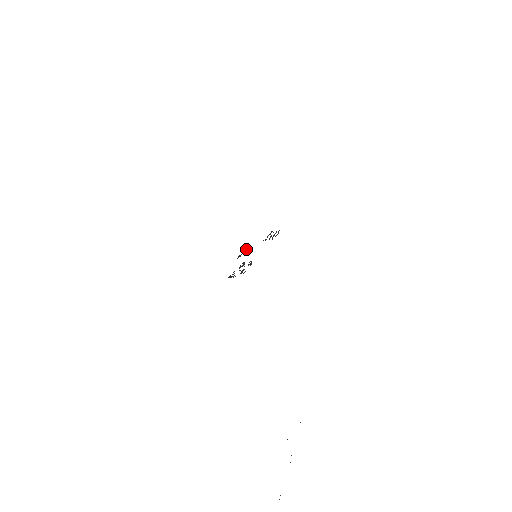
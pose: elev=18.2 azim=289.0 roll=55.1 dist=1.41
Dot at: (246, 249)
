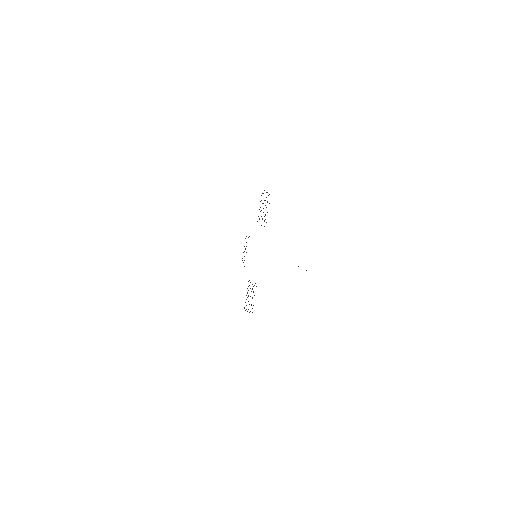
Dot at: occluded
